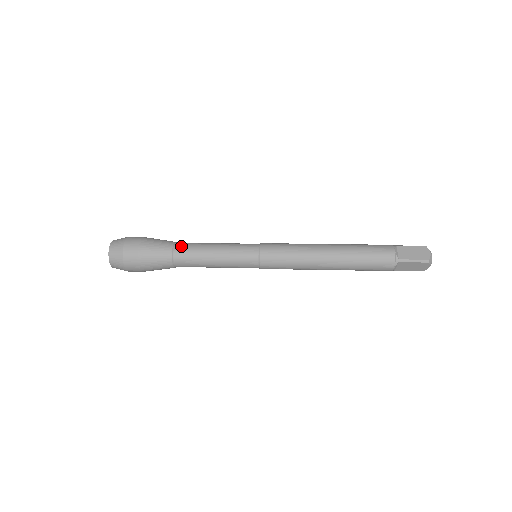
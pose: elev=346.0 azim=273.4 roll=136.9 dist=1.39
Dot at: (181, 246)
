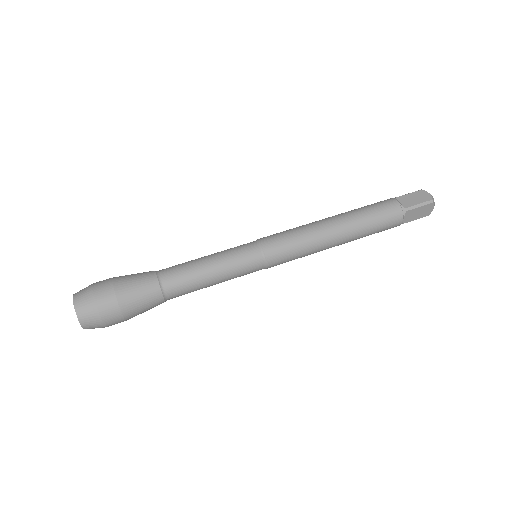
Dot at: (166, 271)
